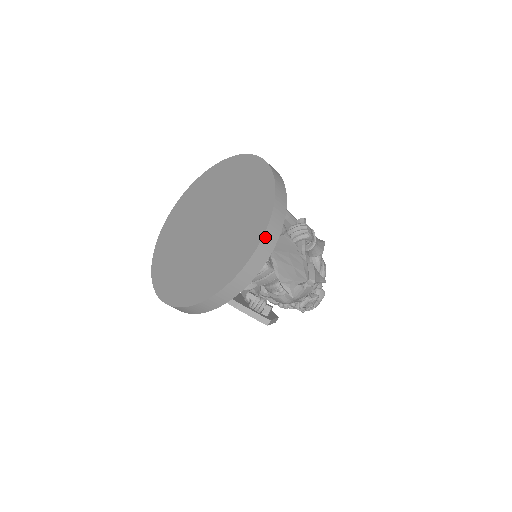
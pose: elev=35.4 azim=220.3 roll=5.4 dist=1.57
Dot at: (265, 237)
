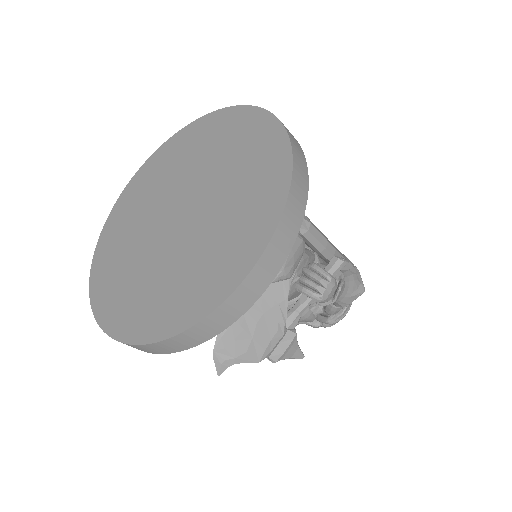
Dot at: (179, 336)
